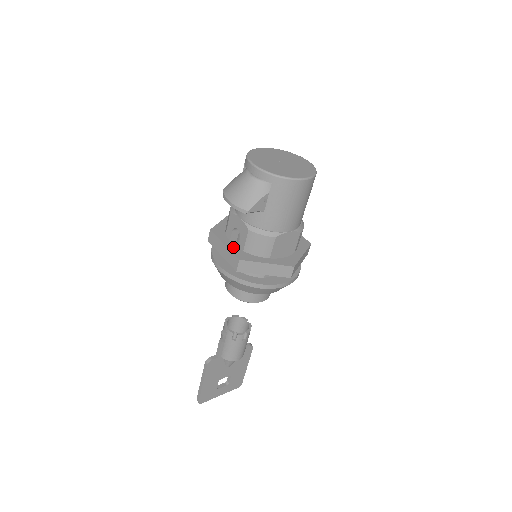
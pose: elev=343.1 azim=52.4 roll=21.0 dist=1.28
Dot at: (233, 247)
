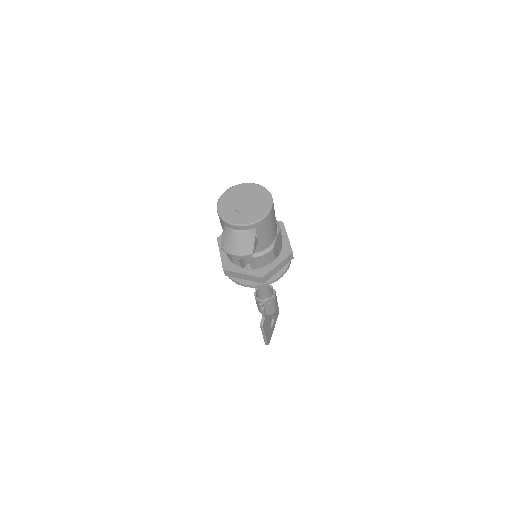
Dot at: (249, 271)
